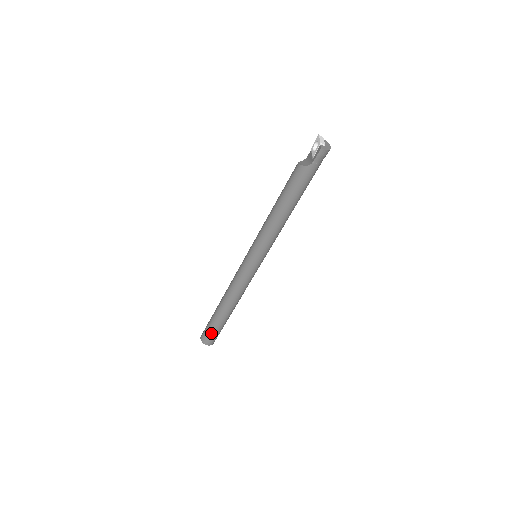
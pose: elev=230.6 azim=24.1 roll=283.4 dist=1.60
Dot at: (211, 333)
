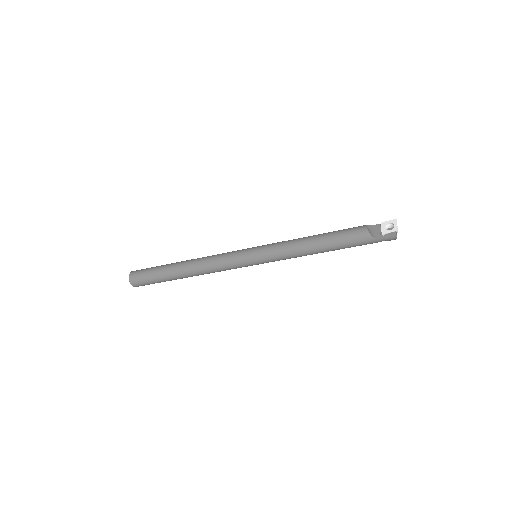
Dot at: (148, 280)
